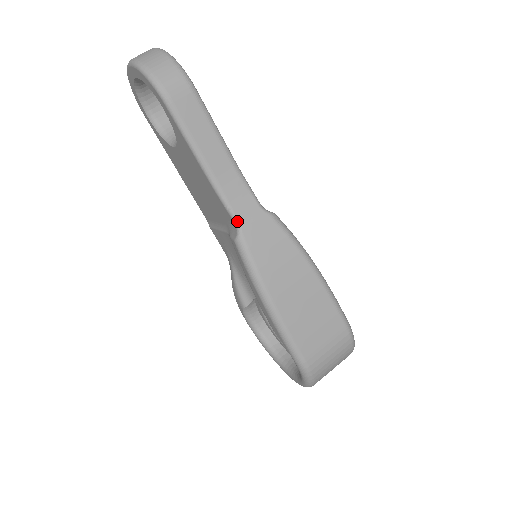
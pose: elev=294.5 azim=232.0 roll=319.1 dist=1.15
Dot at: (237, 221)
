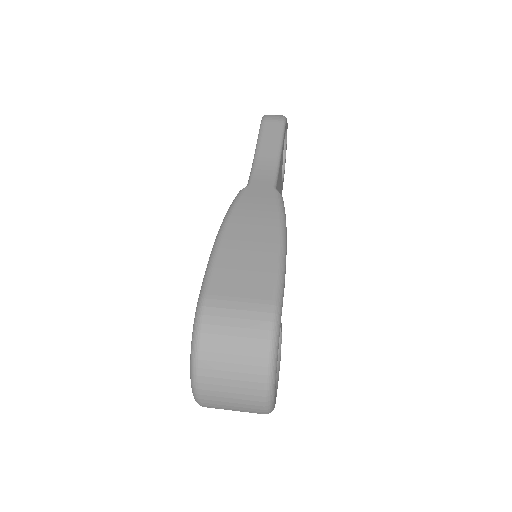
Dot at: (249, 183)
